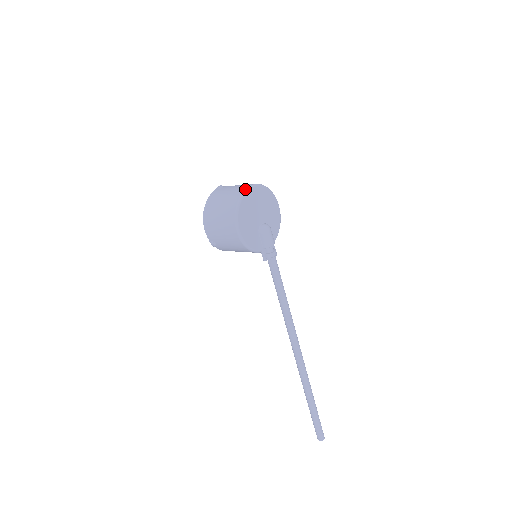
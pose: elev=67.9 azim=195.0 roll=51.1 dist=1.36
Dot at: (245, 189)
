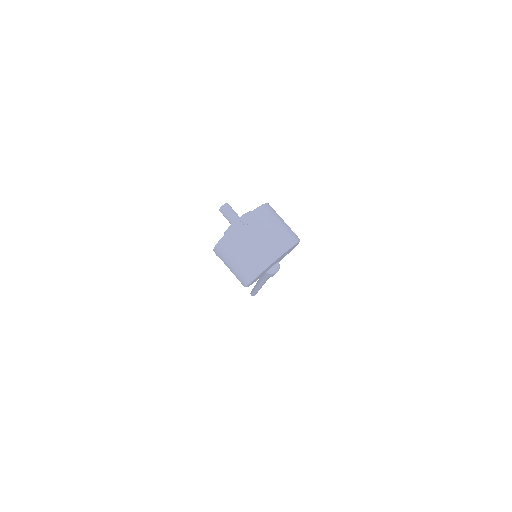
Dot at: (270, 262)
